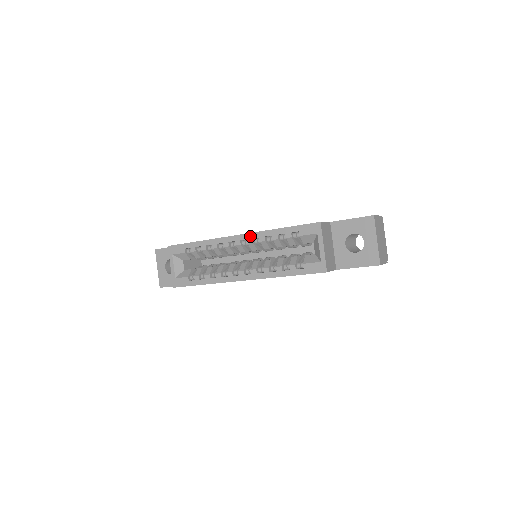
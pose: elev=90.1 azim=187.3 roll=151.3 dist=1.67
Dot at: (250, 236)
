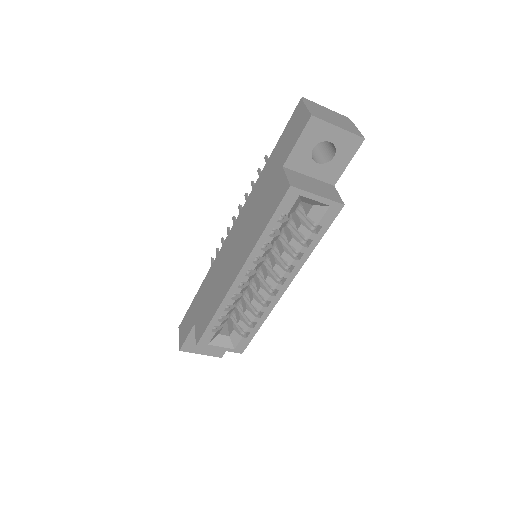
Dot at: (248, 264)
